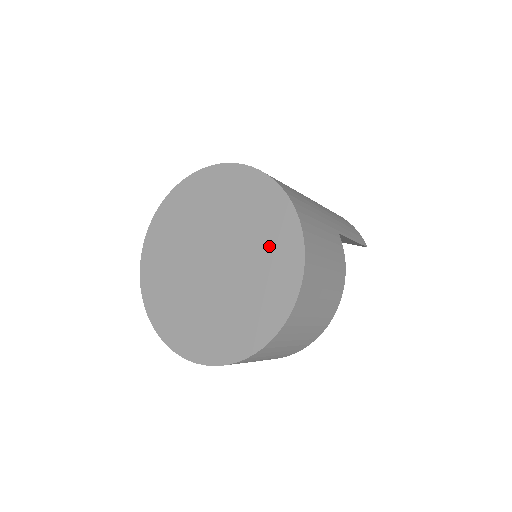
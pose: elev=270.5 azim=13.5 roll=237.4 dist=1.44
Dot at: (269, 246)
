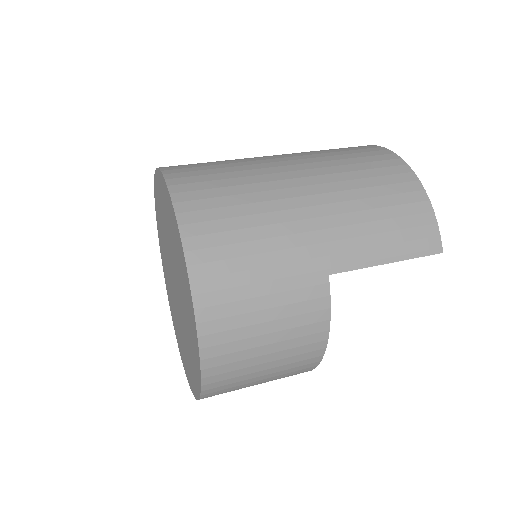
Dot at: (187, 312)
